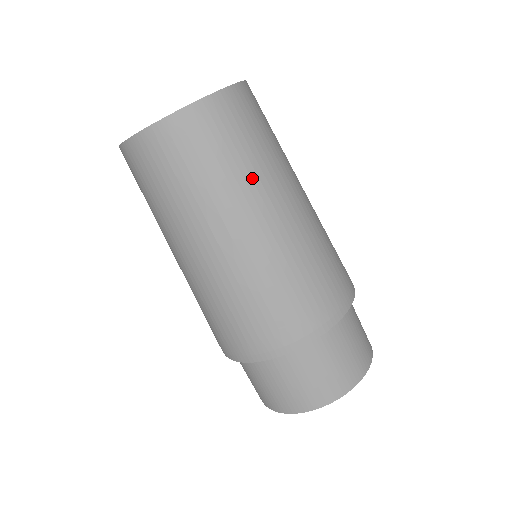
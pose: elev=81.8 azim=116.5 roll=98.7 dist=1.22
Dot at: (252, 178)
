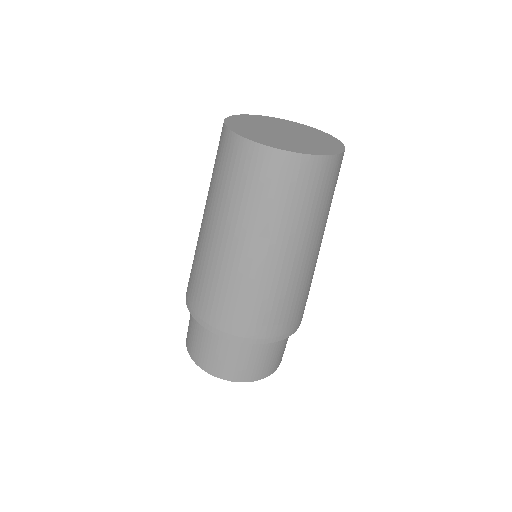
Dot at: (308, 225)
